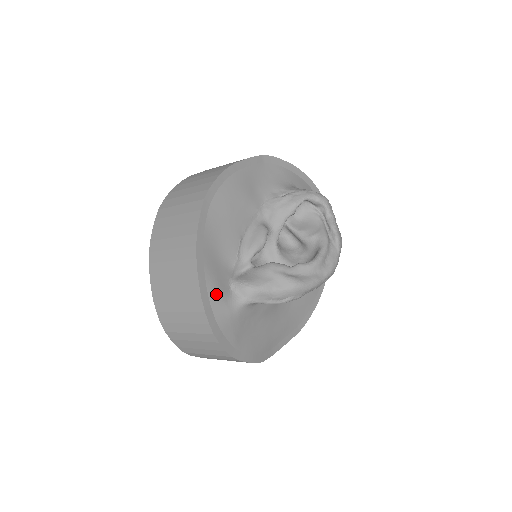
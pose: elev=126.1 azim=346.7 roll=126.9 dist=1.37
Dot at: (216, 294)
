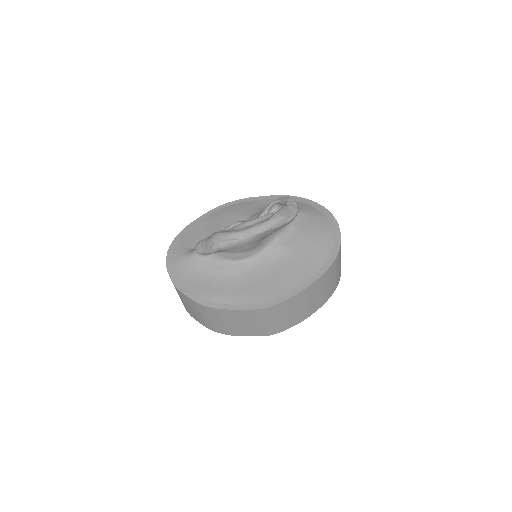
Dot at: (181, 247)
